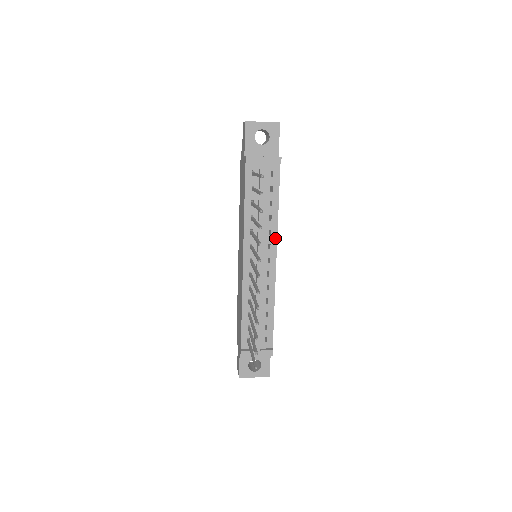
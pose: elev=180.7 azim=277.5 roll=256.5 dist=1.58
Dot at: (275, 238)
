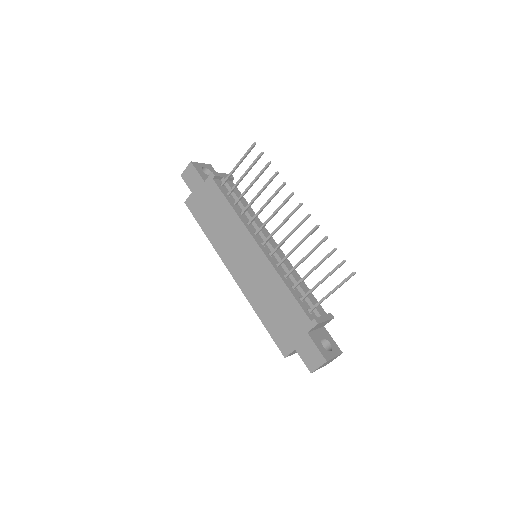
Dot at: (264, 228)
